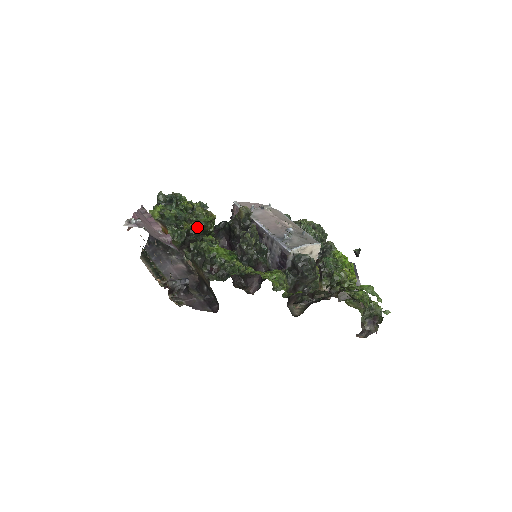
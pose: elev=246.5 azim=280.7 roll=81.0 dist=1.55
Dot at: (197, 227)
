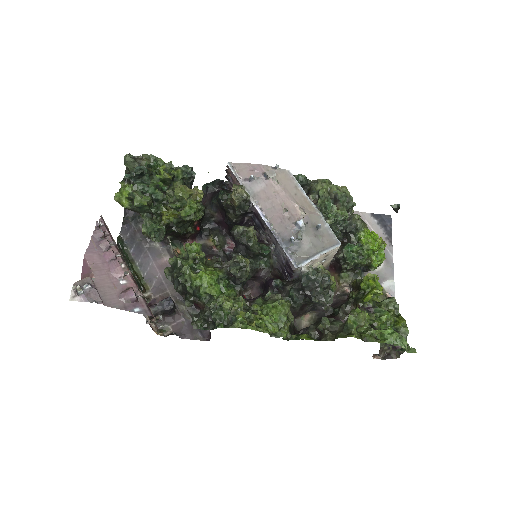
Dot at: (178, 218)
